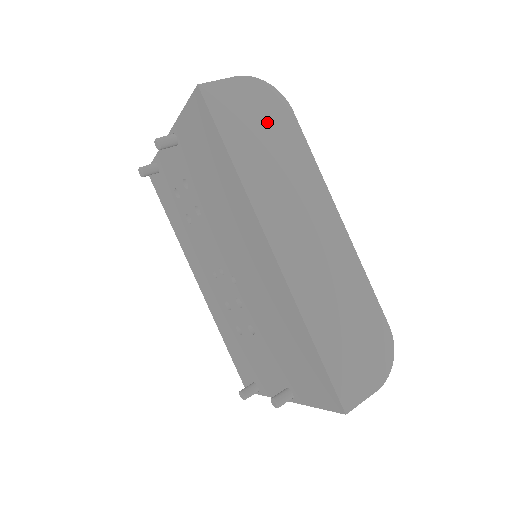
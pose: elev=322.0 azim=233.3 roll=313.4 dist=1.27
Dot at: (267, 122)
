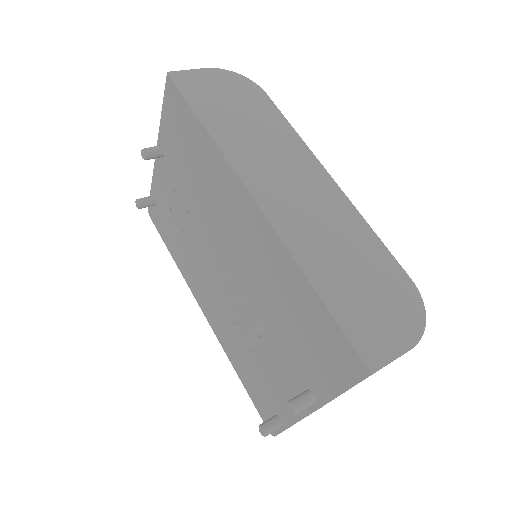
Dot at: (239, 100)
